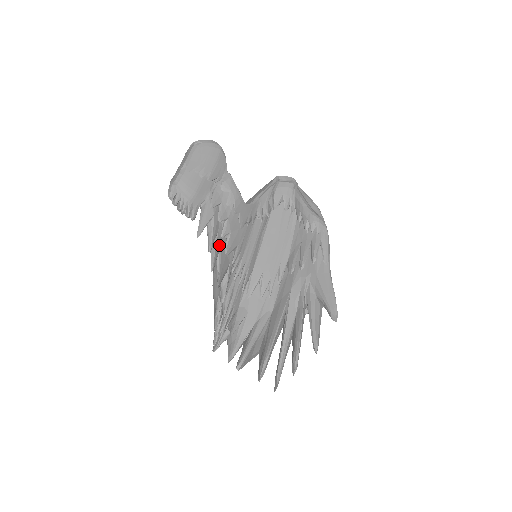
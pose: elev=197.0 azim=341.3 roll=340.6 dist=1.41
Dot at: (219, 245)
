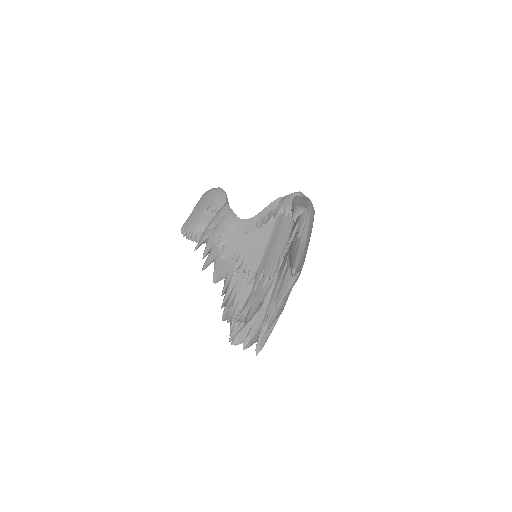
Dot at: (215, 253)
